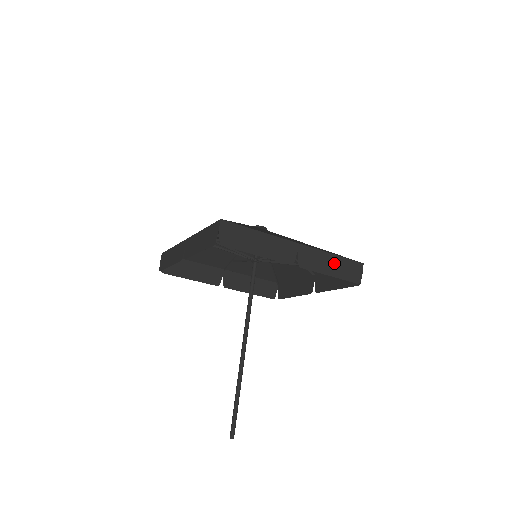
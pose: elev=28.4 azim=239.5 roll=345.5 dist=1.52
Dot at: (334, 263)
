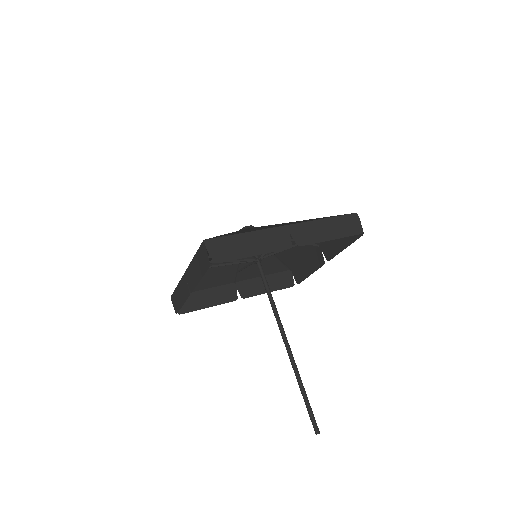
Dot at: (329, 226)
